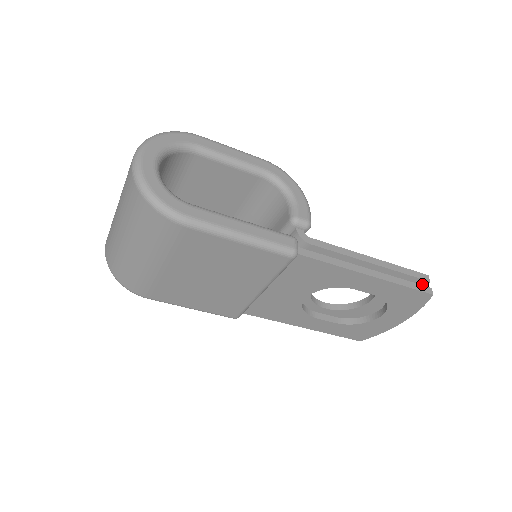
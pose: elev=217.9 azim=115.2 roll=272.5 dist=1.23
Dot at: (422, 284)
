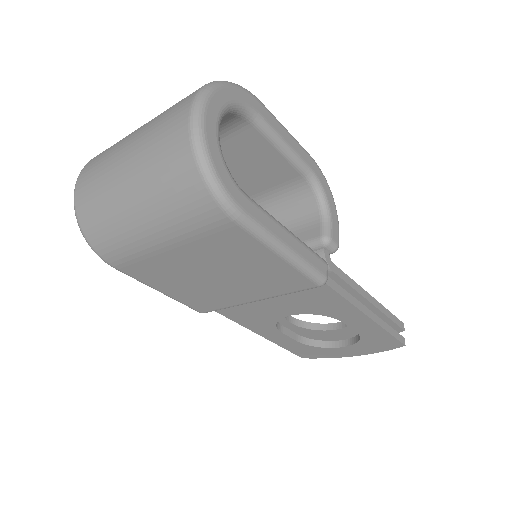
Dot at: (396, 330)
